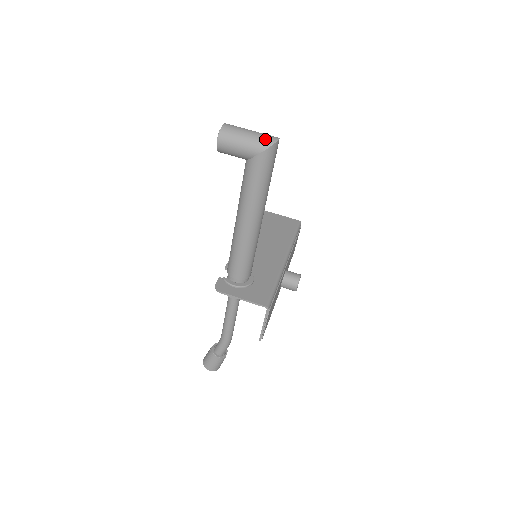
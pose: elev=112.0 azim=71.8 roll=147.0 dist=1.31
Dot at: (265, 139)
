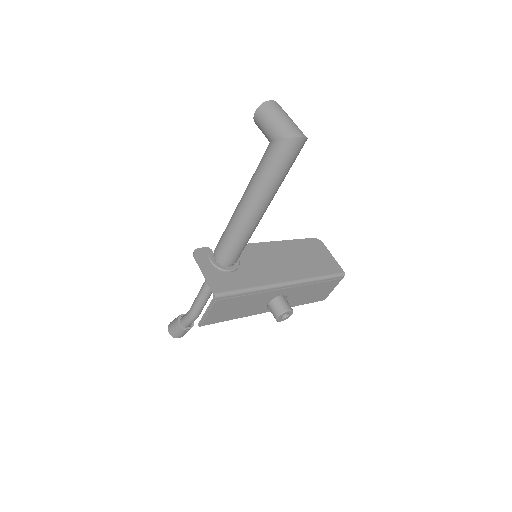
Dot at: (291, 129)
